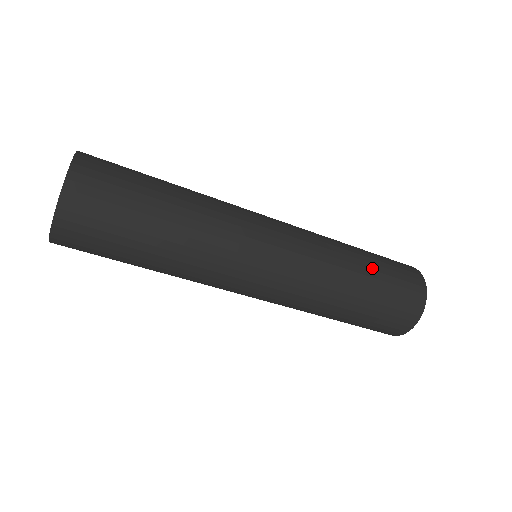
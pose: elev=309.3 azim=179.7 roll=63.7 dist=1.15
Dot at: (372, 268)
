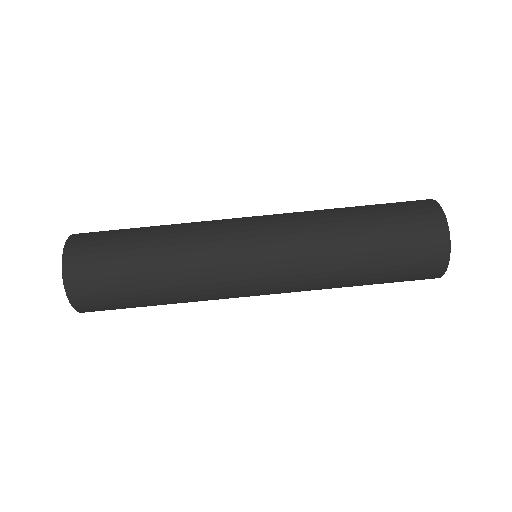
Dot at: (364, 209)
